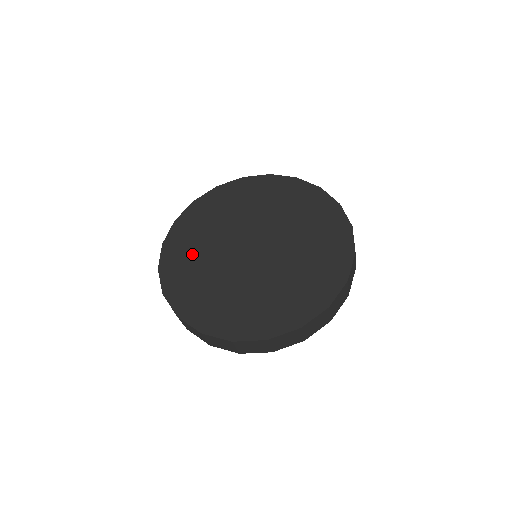
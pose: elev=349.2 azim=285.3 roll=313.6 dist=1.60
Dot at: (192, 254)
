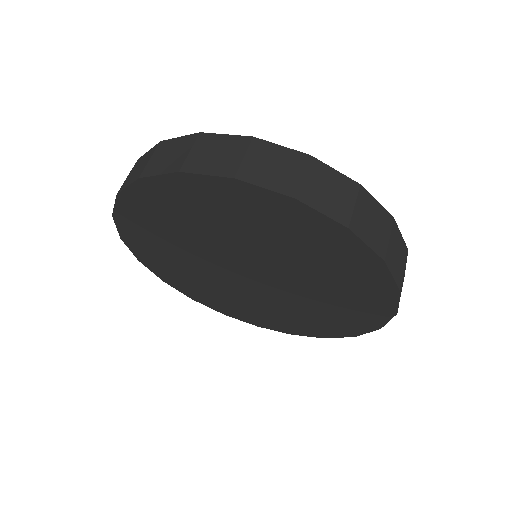
Dot at: (170, 259)
